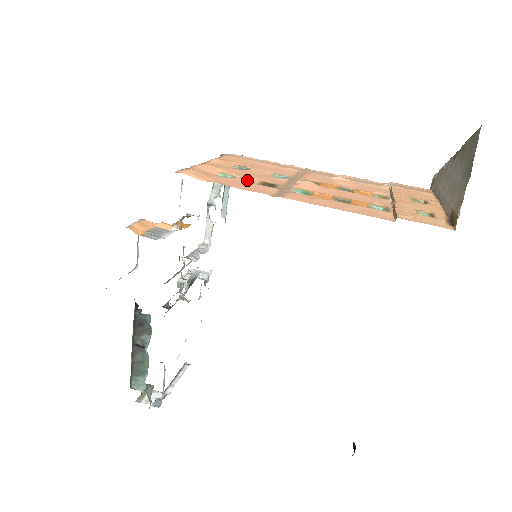
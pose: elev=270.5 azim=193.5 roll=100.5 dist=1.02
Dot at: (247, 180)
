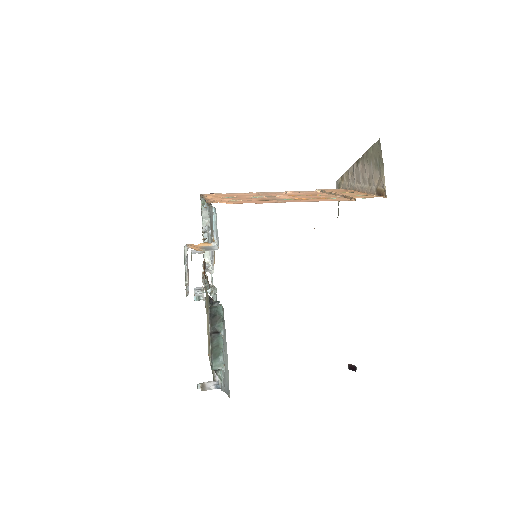
Dot at: (251, 200)
